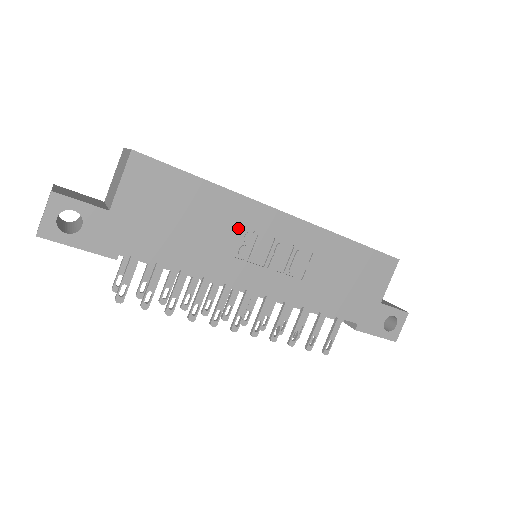
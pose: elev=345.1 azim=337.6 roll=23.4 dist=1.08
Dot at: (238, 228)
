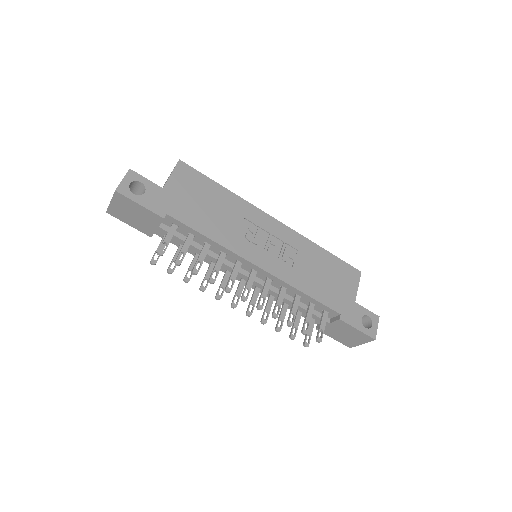
Dot at: (244, 221)
